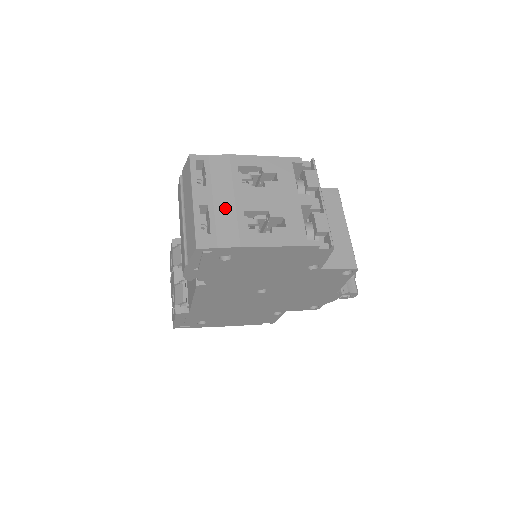
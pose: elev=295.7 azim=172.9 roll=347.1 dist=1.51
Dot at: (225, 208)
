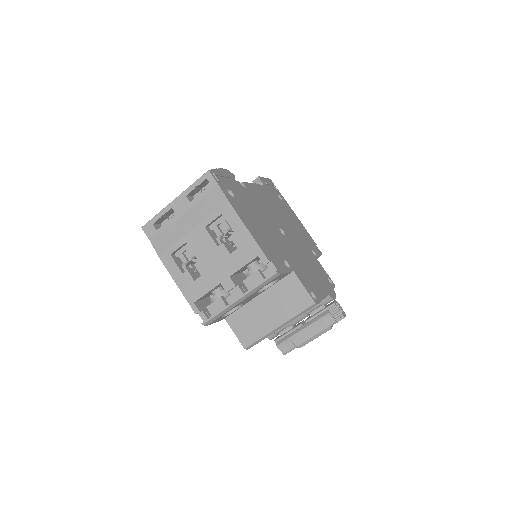
Dot at: (181, 227)
